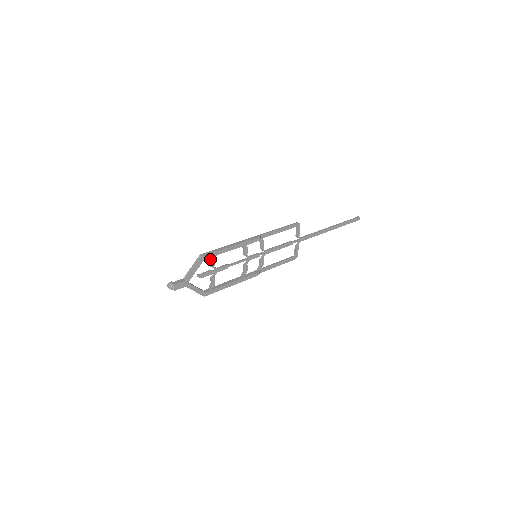
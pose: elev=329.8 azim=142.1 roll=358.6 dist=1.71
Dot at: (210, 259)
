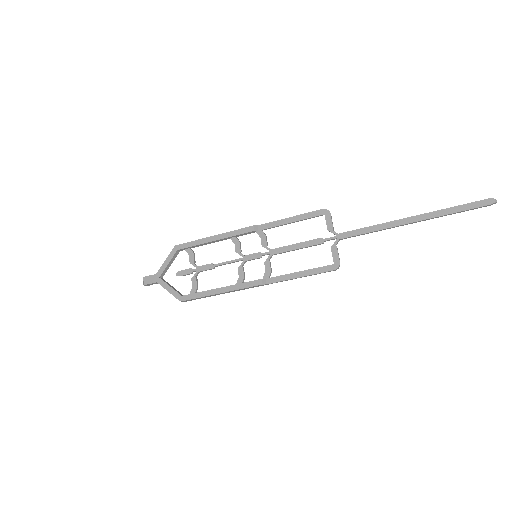
Dot at: (188, 253)
